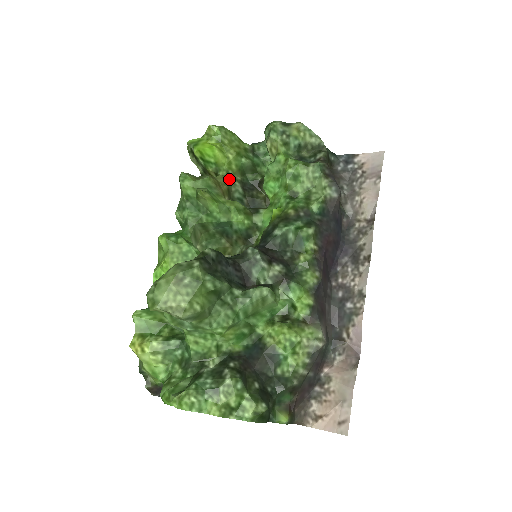
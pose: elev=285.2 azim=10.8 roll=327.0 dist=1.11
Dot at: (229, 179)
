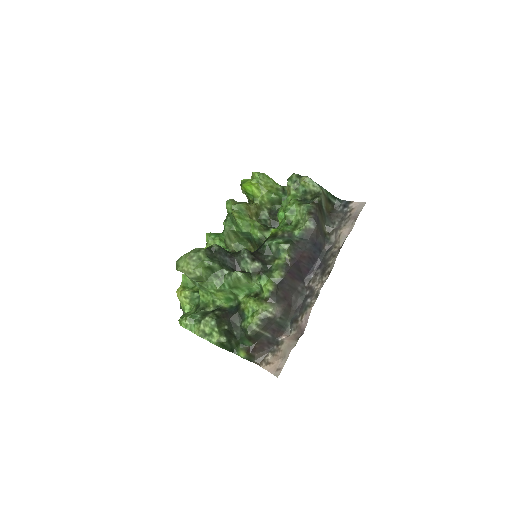
Dot at: (260, 206)
